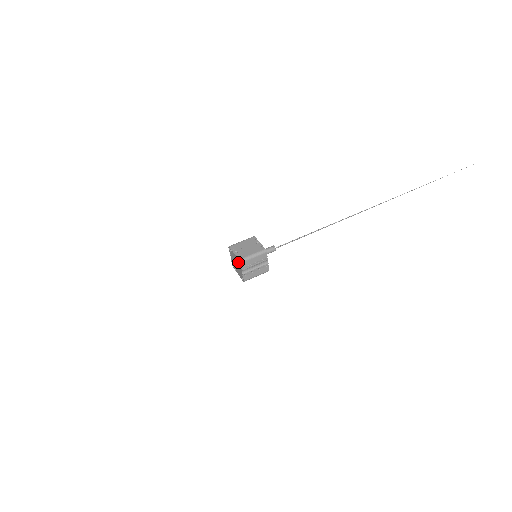
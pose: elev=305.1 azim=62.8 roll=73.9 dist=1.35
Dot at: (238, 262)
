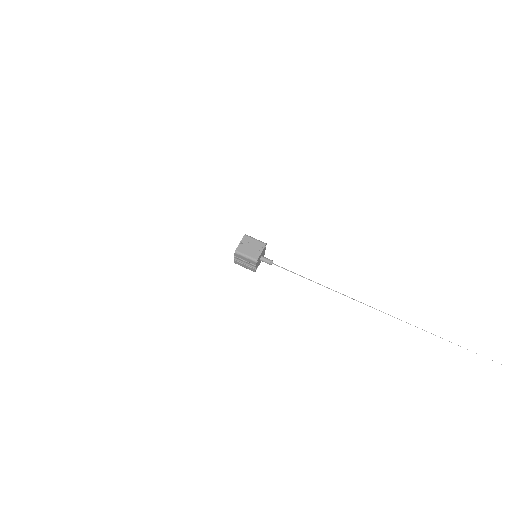
Dot at: (236, 250)
